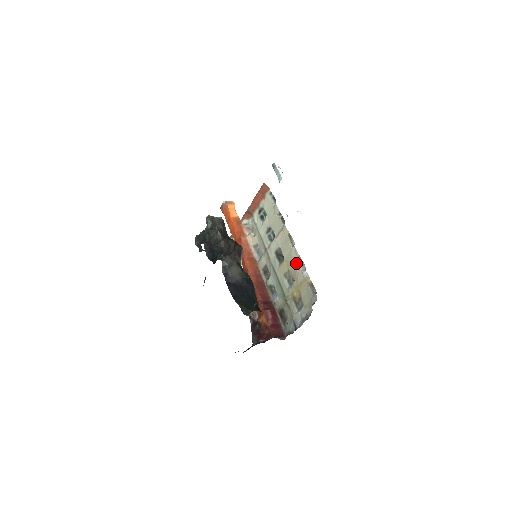
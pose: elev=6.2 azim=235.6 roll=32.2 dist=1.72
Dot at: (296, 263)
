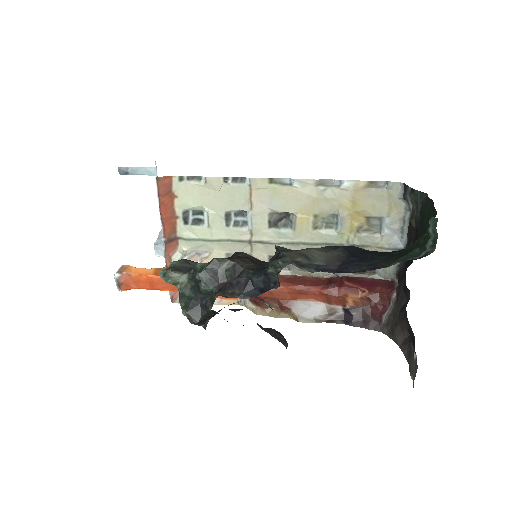
Dot at: (321, 192)
